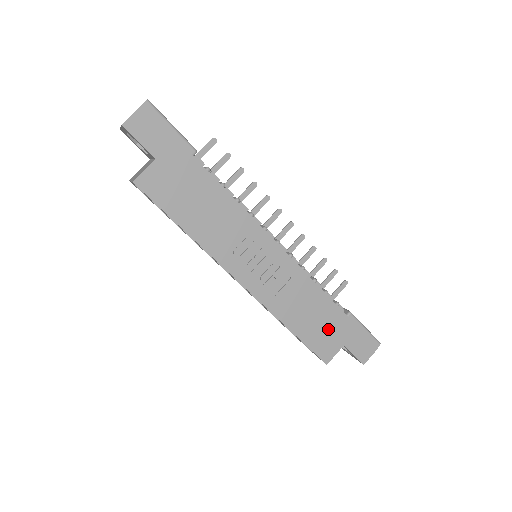
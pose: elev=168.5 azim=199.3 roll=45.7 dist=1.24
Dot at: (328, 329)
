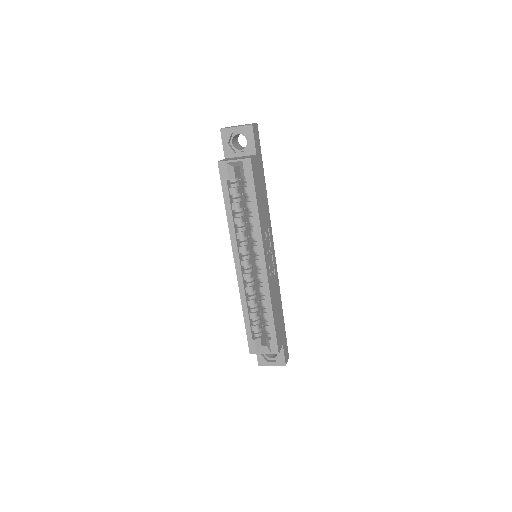
Dot at: (280, 326)
